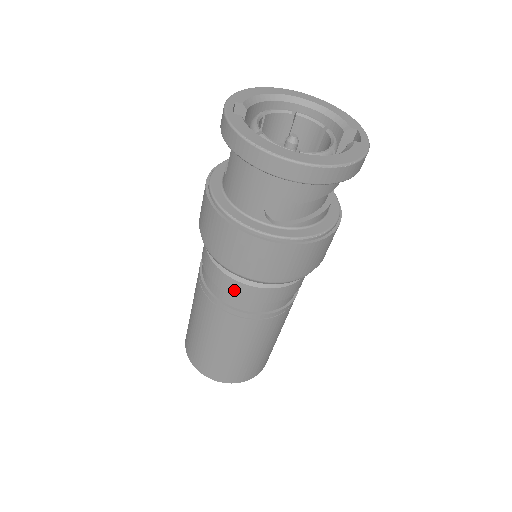
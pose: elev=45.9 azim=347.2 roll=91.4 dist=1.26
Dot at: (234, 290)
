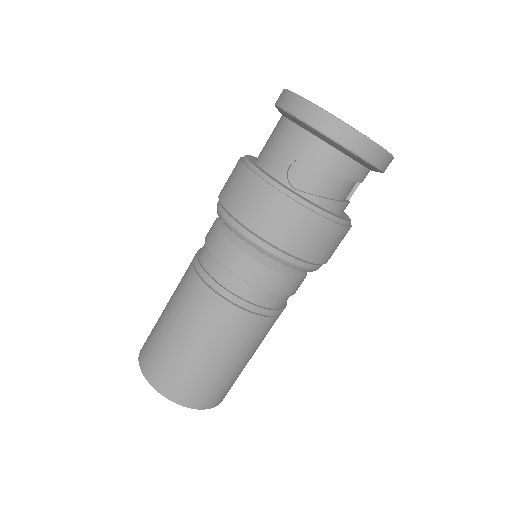
Dot at: (227, 257)
